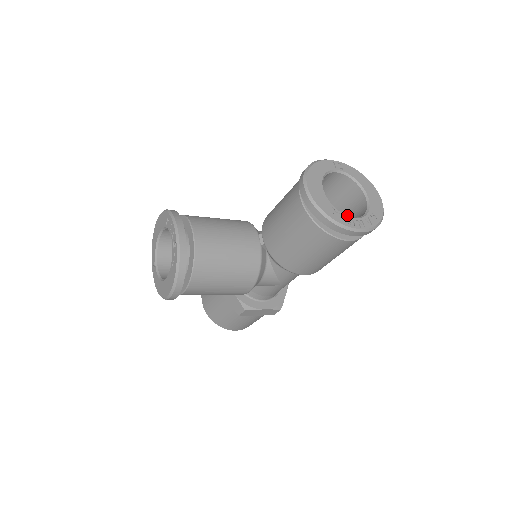
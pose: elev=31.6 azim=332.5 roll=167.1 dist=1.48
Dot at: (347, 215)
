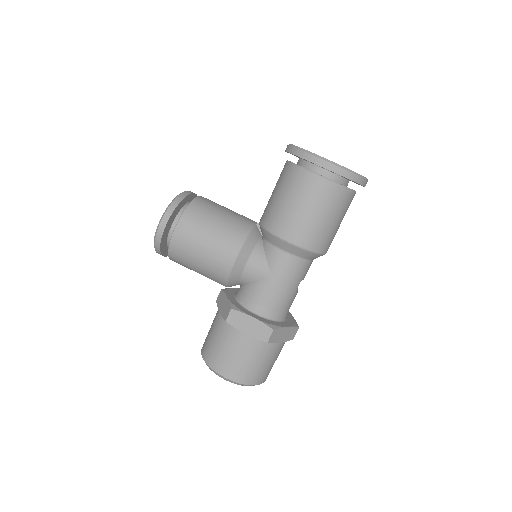
Dot at: occluded
